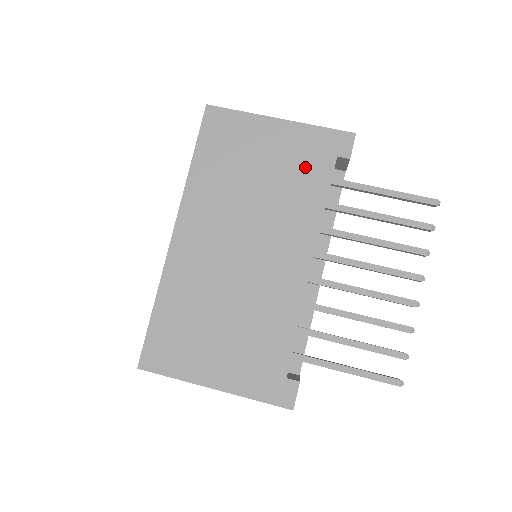
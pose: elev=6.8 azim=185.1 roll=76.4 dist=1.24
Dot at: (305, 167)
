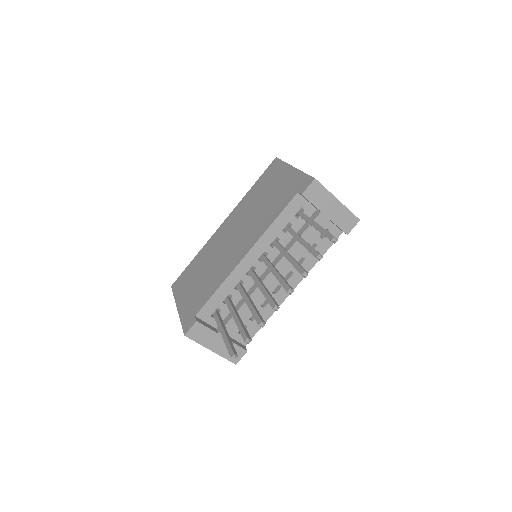
Dot at: (282, 197)
